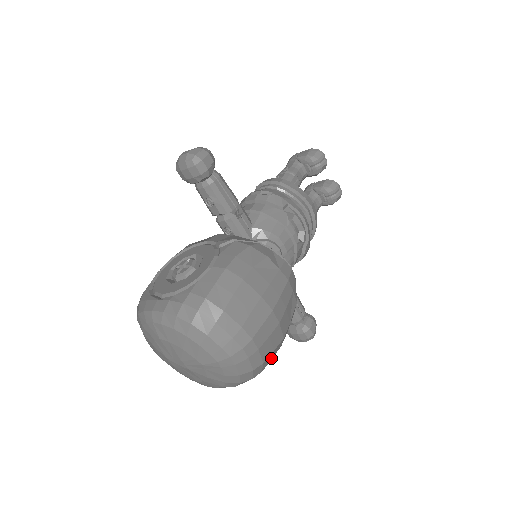
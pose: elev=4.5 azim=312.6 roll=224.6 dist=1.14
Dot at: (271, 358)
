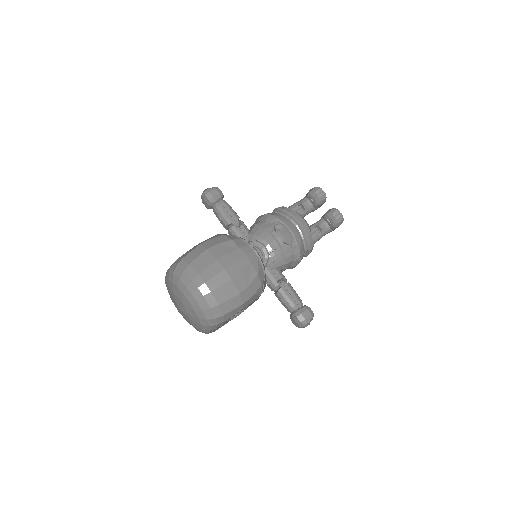
Dot at: (232, 308)
